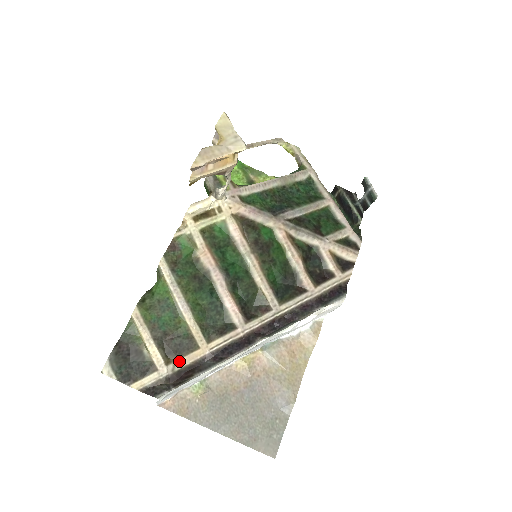
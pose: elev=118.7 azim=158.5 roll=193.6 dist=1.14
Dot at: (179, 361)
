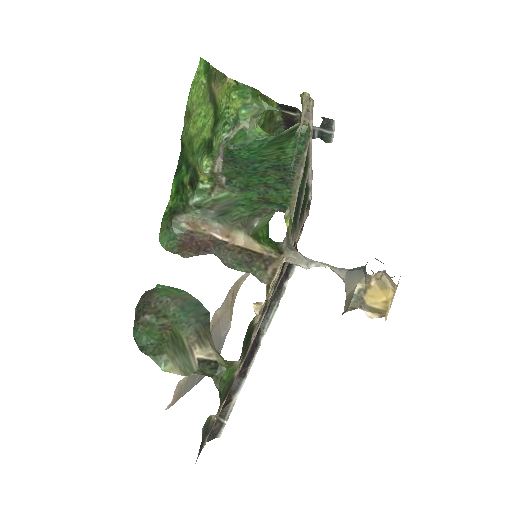
Dot at: (225, 400)
